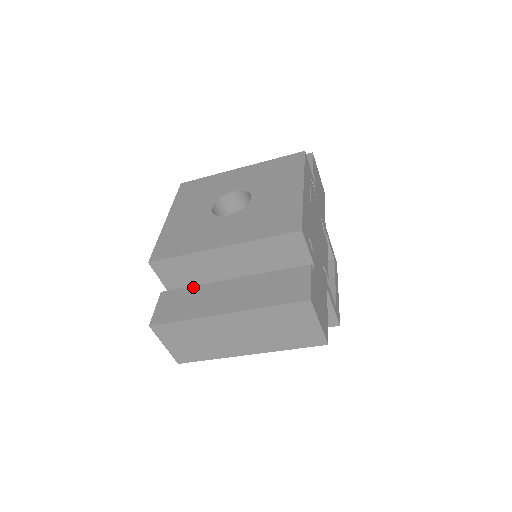
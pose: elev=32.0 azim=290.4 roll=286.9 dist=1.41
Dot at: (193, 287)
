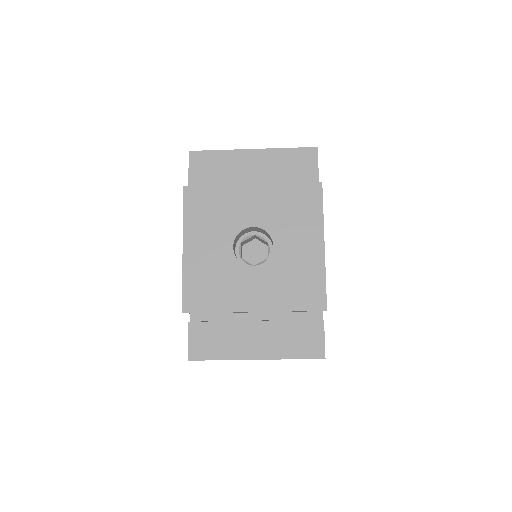
Dot at: (220, 323)
